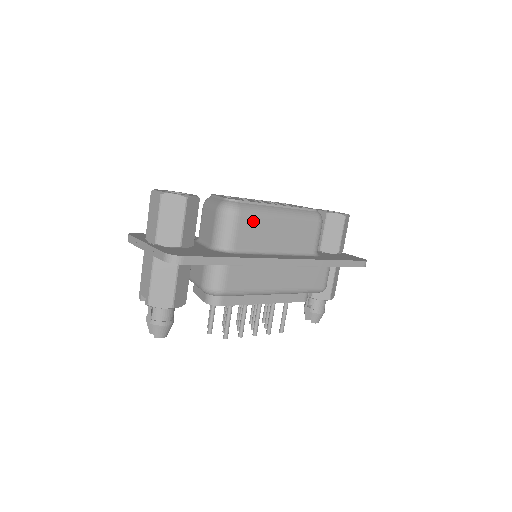
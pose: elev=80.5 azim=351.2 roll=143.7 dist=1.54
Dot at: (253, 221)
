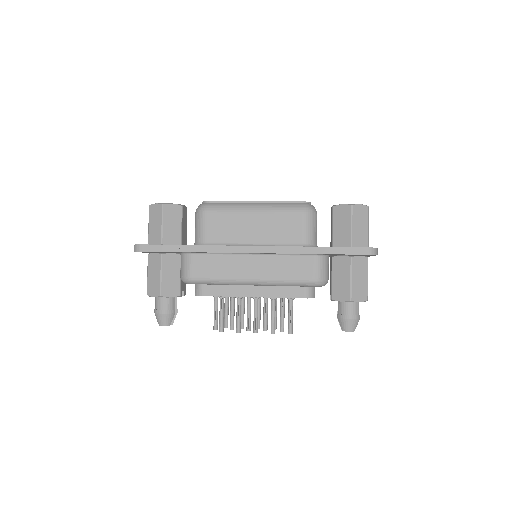
Dot at: (221, 217)
